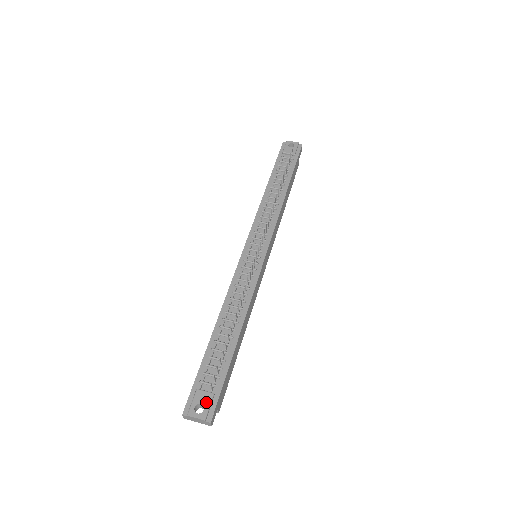
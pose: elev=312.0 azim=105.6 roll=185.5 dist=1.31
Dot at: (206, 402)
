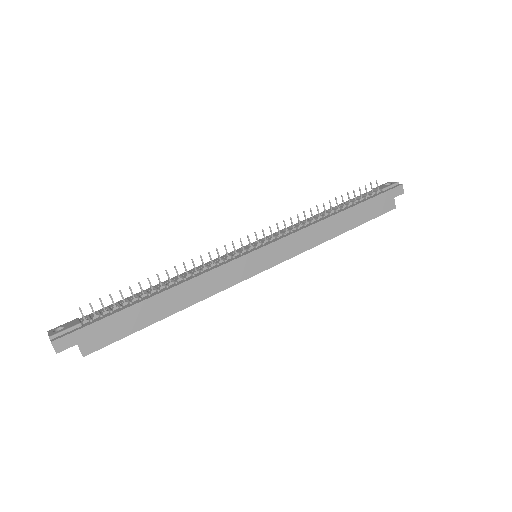
Dot at: (68, 326)
